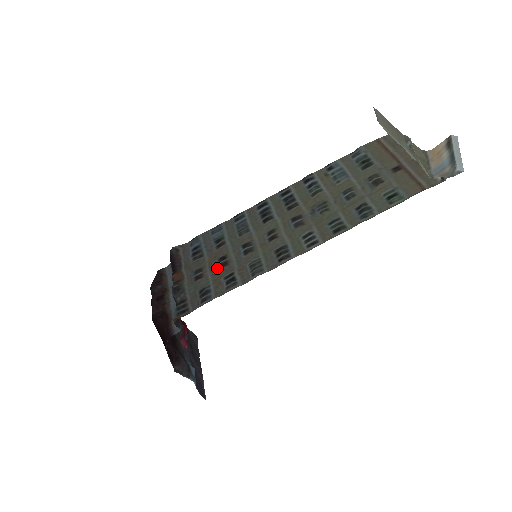
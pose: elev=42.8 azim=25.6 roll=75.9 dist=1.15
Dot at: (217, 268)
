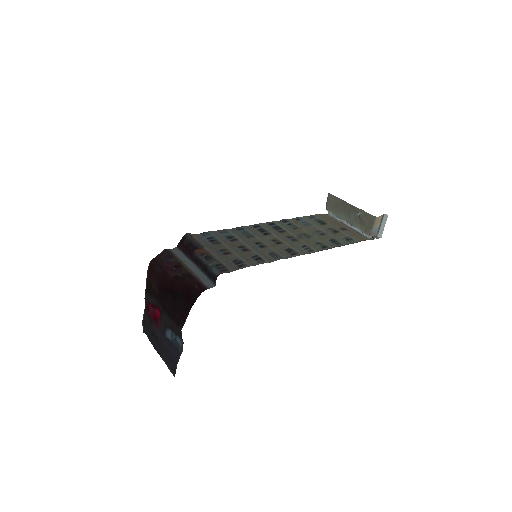
Dot at: (241, 251)
